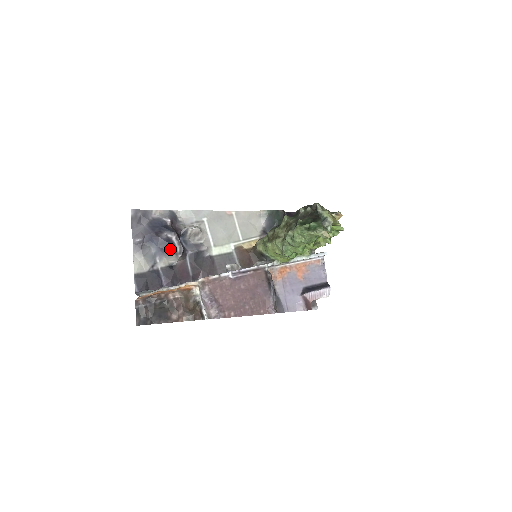
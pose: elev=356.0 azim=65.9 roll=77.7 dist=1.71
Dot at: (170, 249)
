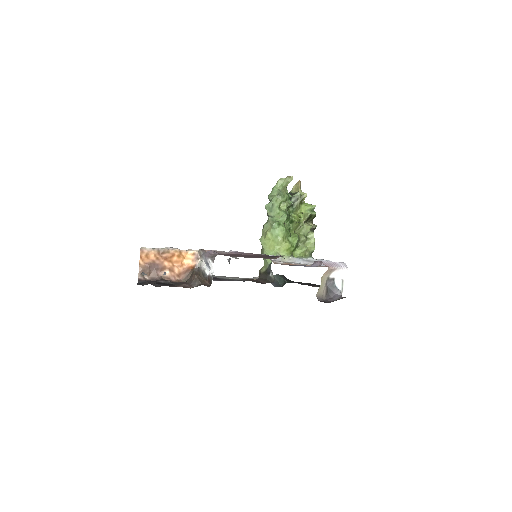
Dot at: occluded
